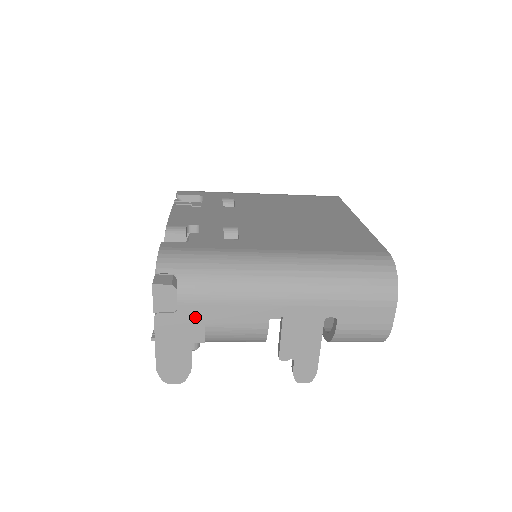
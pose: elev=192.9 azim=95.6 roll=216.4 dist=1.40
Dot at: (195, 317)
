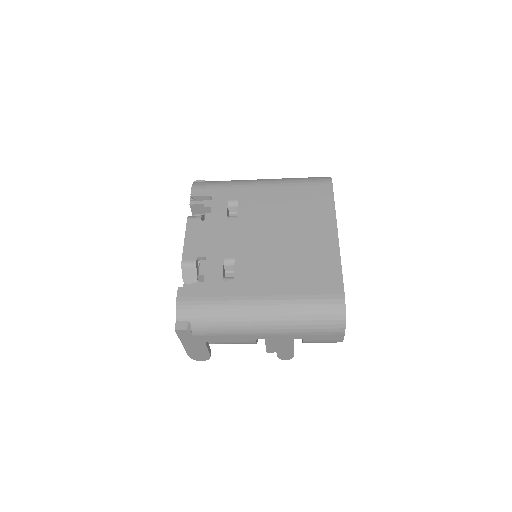
Dot at: (206, 340)
